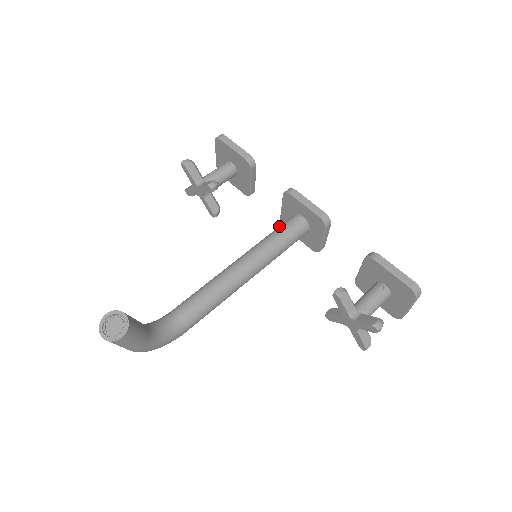
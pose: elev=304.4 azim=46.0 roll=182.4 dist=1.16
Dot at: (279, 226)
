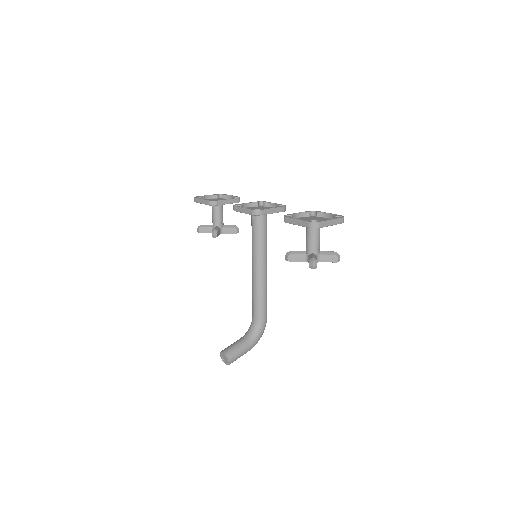
Dot at: occluded
